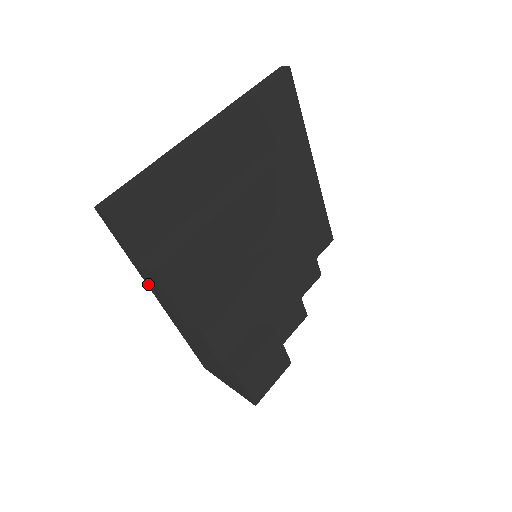
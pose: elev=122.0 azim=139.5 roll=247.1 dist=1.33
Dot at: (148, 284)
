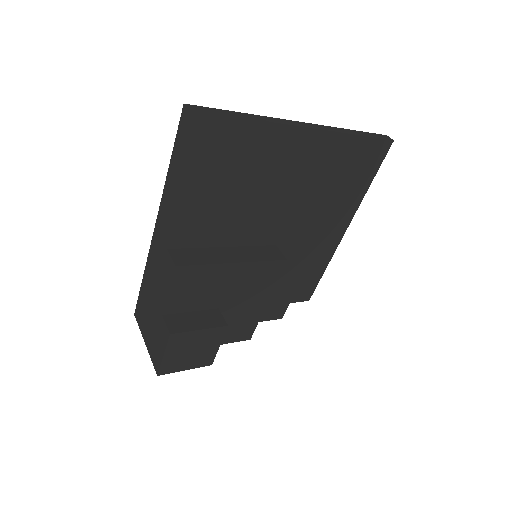
Dot at: (163, 202)
